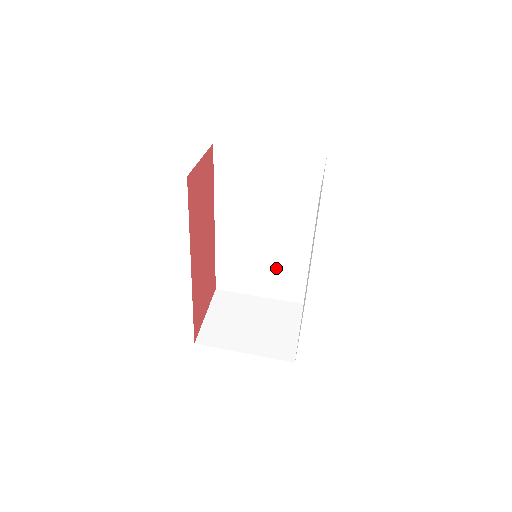
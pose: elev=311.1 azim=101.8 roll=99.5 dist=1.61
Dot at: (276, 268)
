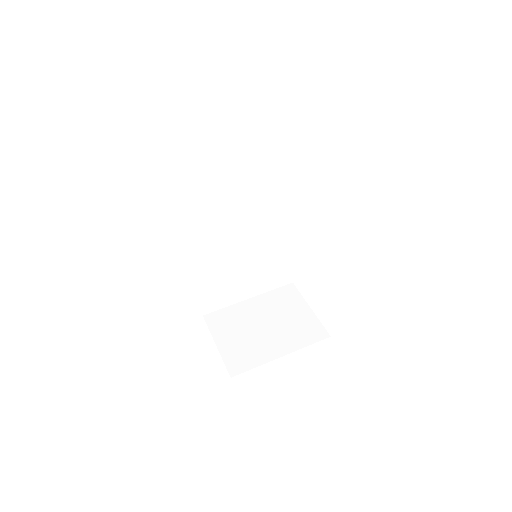
Dot at: (259, 262)
